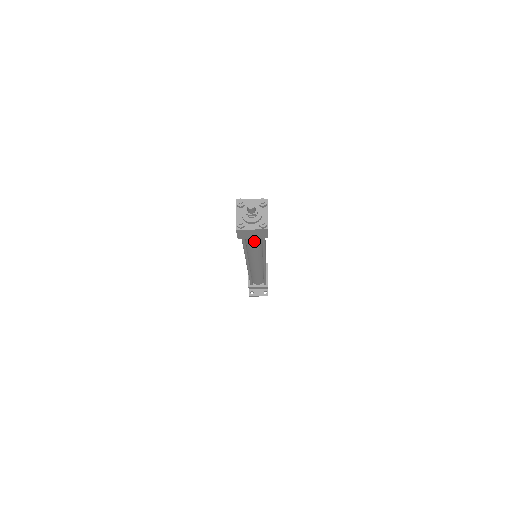
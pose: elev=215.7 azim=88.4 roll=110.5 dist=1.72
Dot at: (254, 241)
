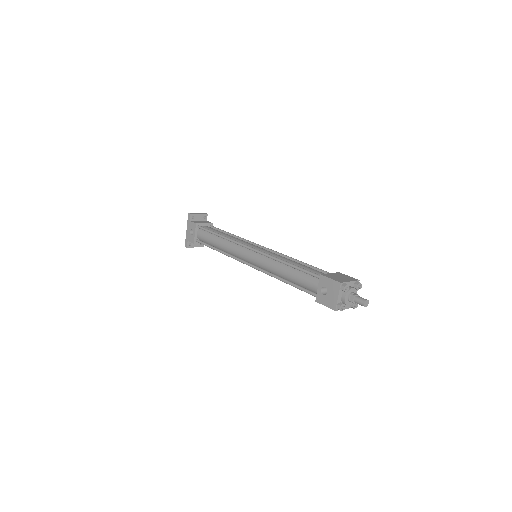
Dot at: occluded
